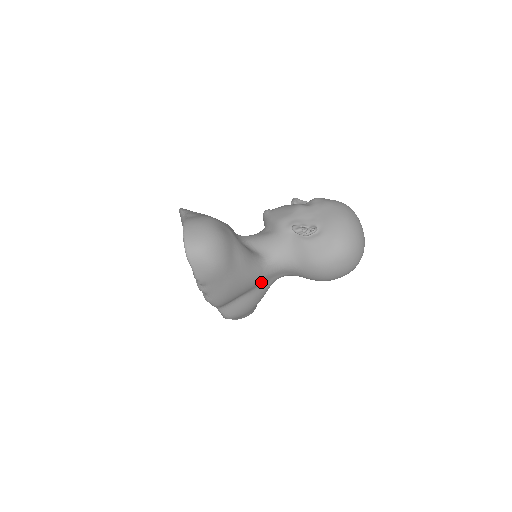
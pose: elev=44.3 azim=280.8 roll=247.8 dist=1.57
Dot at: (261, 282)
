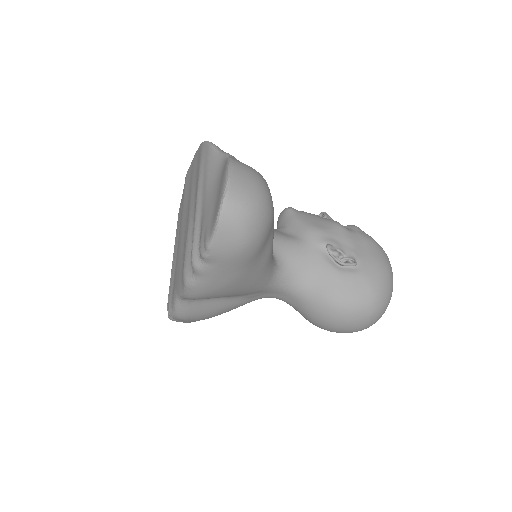
Dot at: (253, 293)
